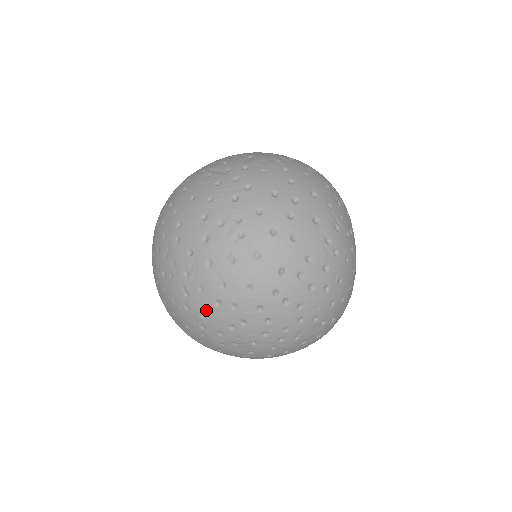
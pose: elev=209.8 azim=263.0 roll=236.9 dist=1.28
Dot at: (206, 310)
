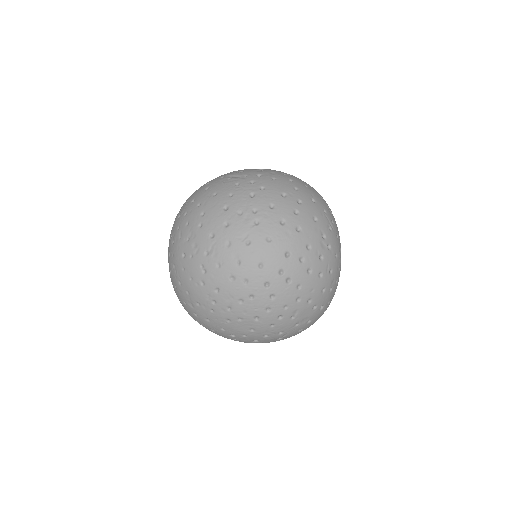
Dot at: (220, 285)
